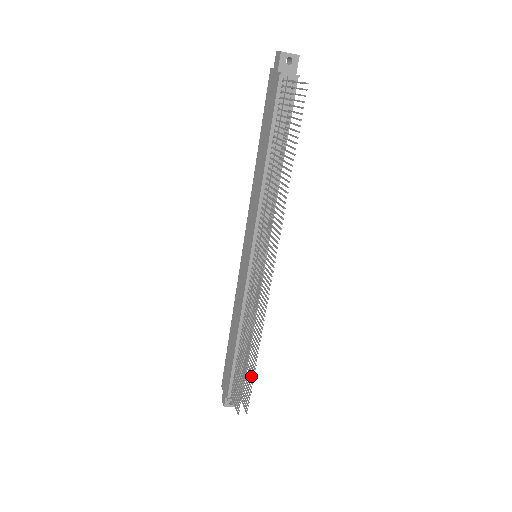
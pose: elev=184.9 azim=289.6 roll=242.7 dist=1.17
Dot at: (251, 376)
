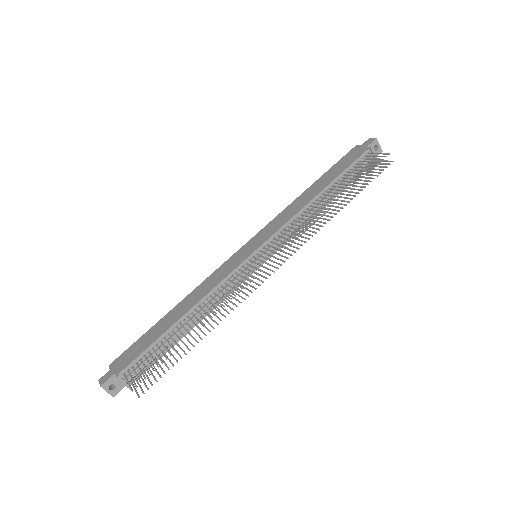
Dot at: occluded
